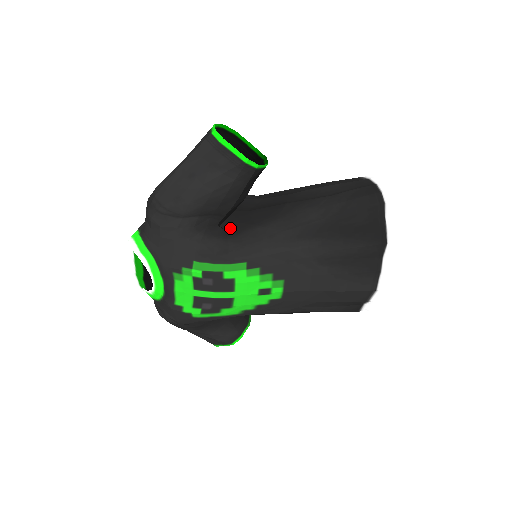
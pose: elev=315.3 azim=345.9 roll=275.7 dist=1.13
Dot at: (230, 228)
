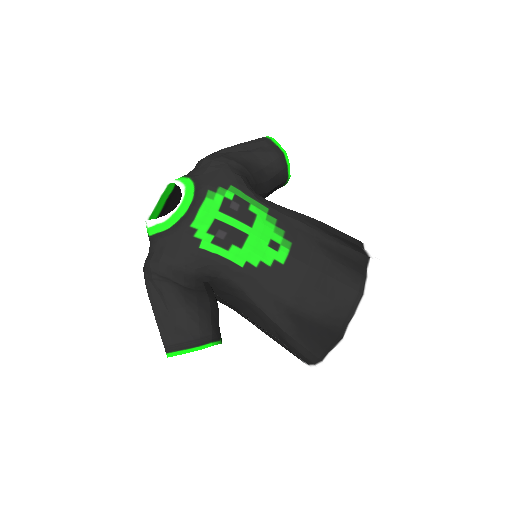
Dot at: occluded
